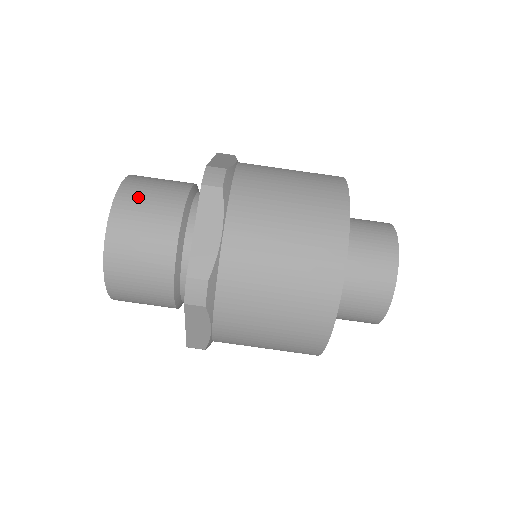
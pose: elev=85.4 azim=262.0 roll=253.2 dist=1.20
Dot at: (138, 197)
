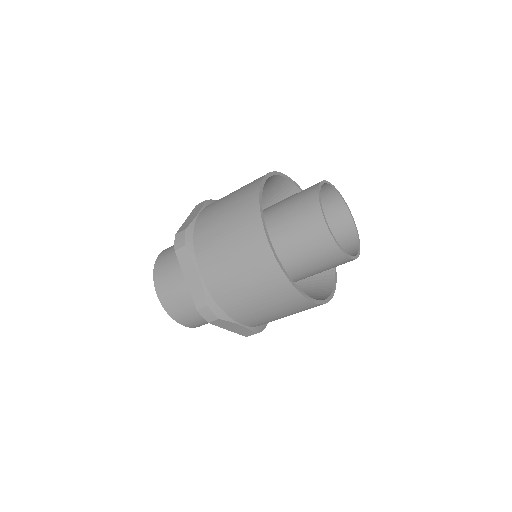
Dot at: (180, 312)
